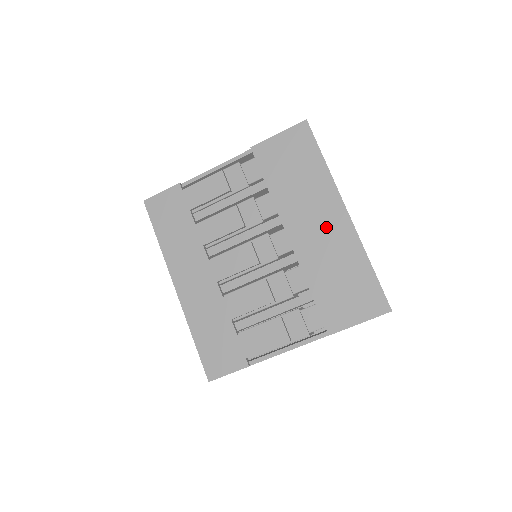
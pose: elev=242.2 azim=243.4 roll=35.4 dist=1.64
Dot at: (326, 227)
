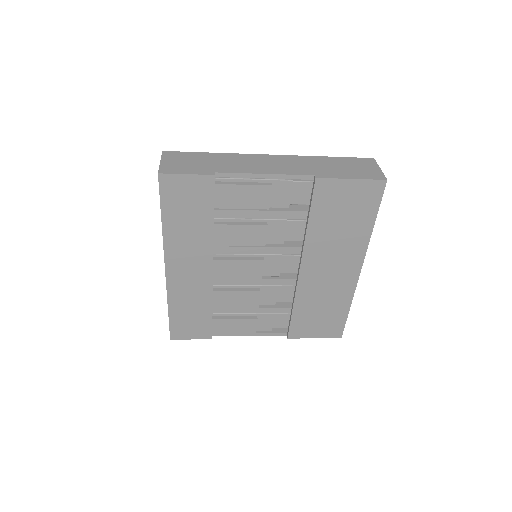
Dot at: (336, 275)
